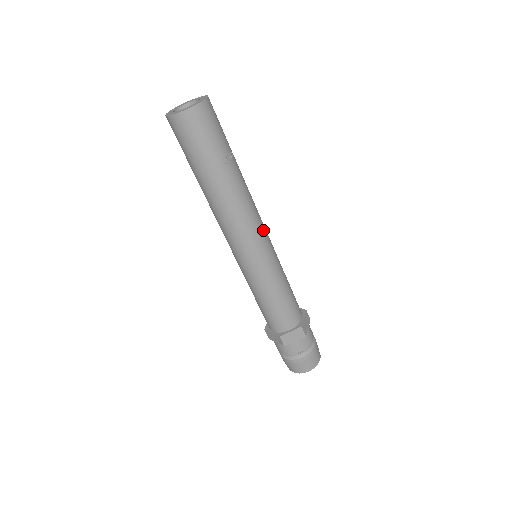
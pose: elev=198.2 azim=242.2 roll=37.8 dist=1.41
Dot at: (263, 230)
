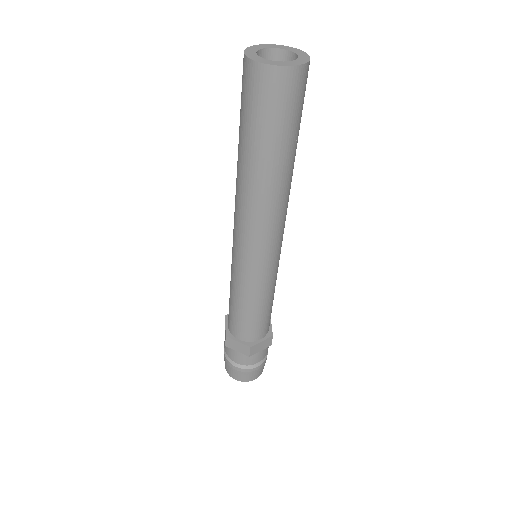
Dot at: occluded
